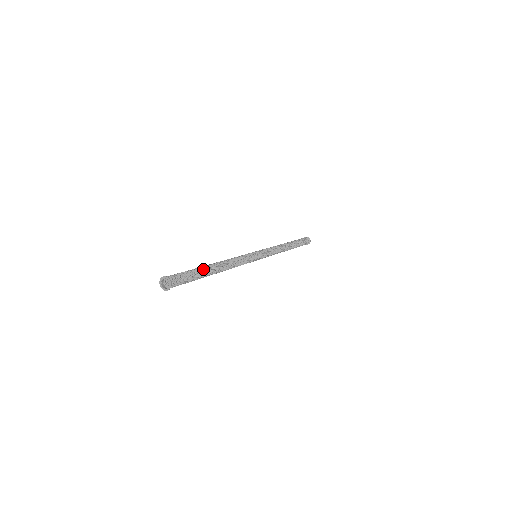
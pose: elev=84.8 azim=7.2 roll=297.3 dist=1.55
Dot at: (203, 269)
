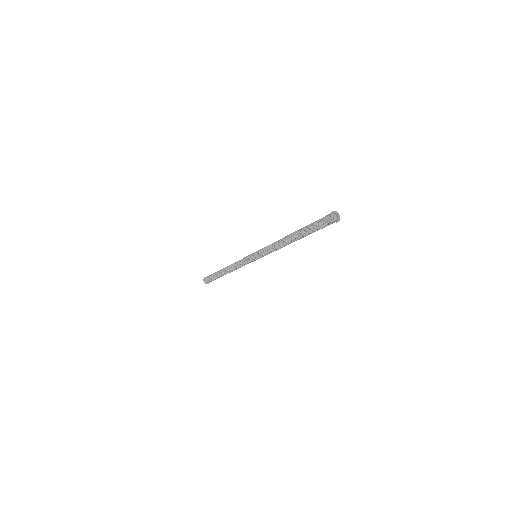
Dot at: occluded
